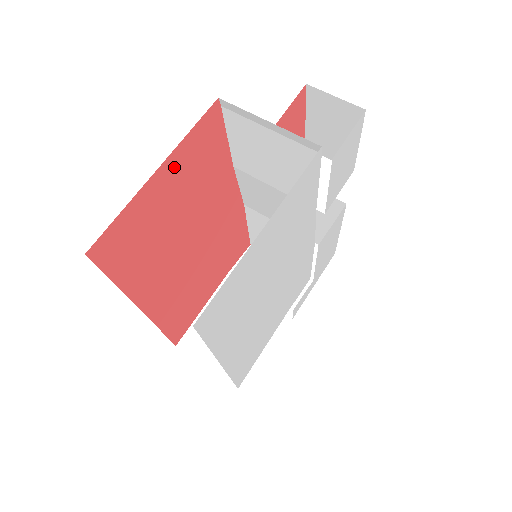
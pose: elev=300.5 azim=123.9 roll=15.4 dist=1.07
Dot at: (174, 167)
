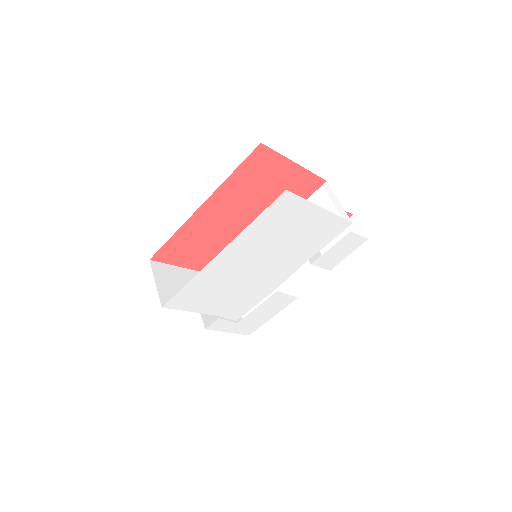
Dot at: (296, 174)
